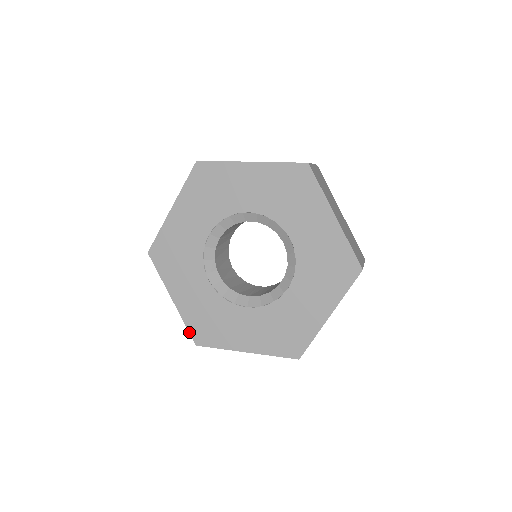
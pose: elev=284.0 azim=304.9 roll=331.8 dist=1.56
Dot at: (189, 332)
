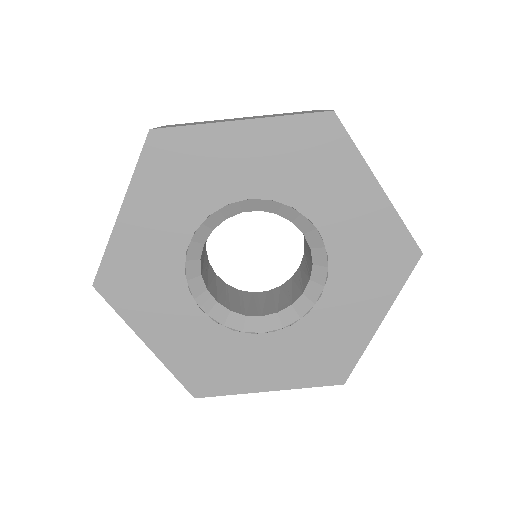
Dot at: (181, 383)
